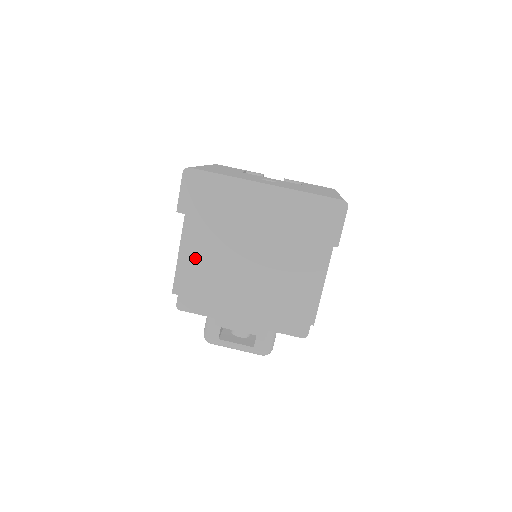
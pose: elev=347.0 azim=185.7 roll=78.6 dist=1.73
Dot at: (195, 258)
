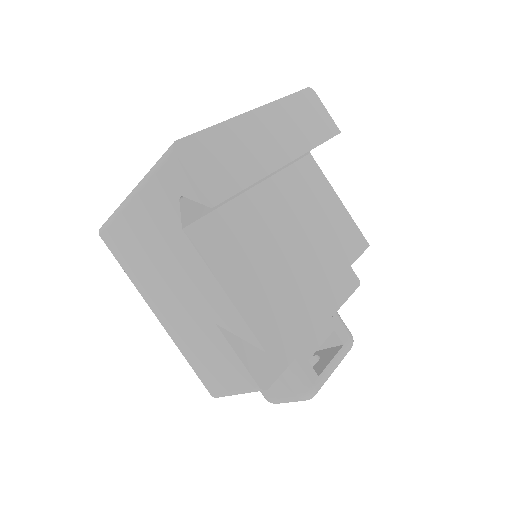
Dot at: (245, 282)
